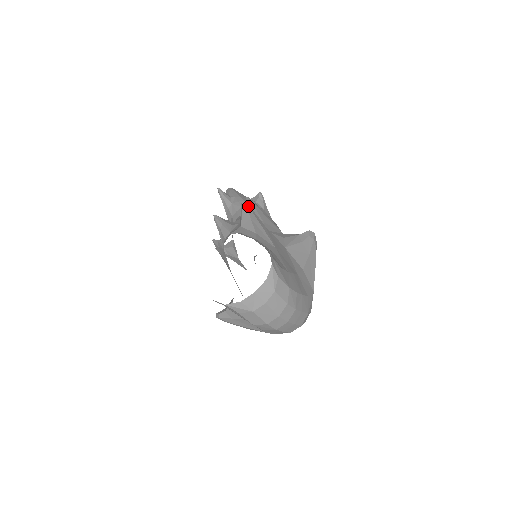
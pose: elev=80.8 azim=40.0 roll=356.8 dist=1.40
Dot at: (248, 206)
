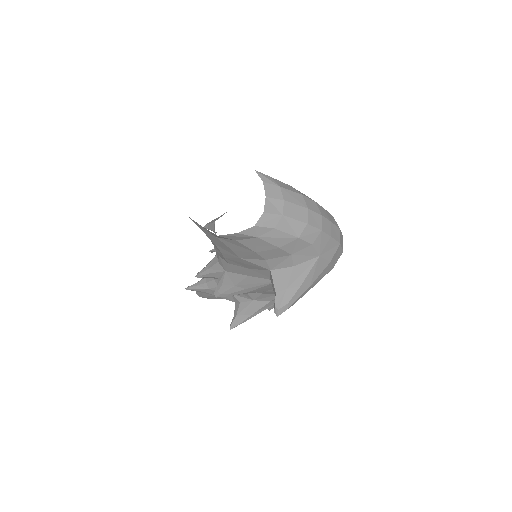
Dot at: occluded
